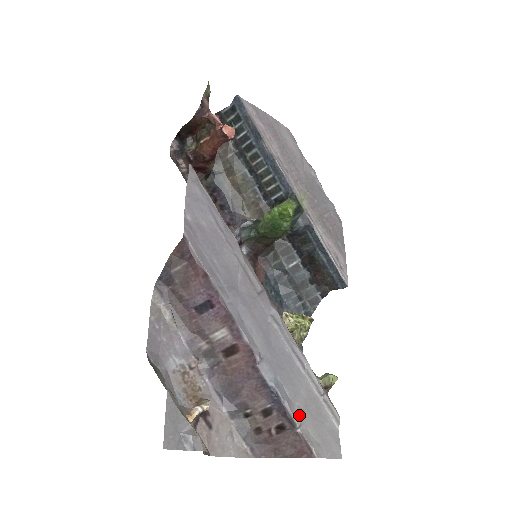
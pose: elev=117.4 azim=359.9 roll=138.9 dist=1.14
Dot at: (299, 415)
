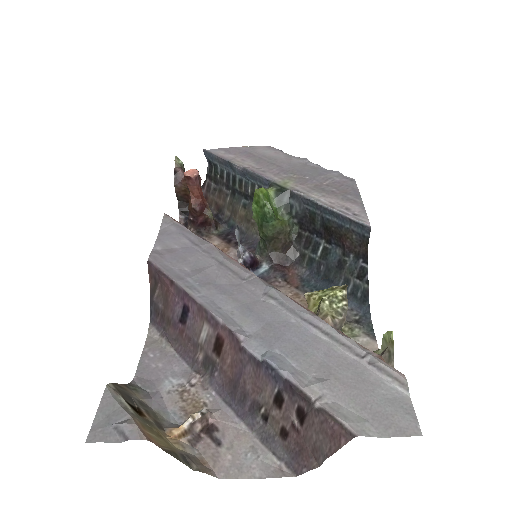
Dot at: (315, 386)
